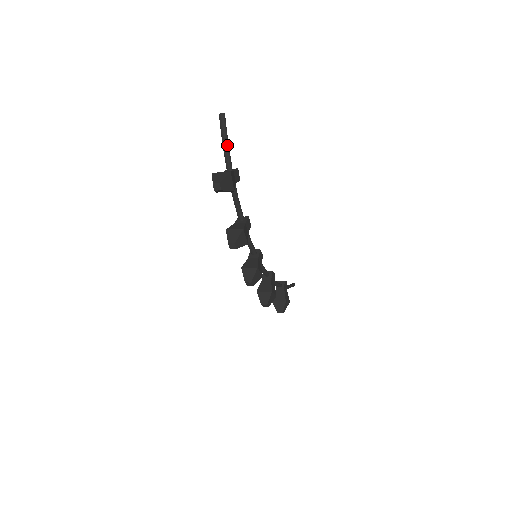
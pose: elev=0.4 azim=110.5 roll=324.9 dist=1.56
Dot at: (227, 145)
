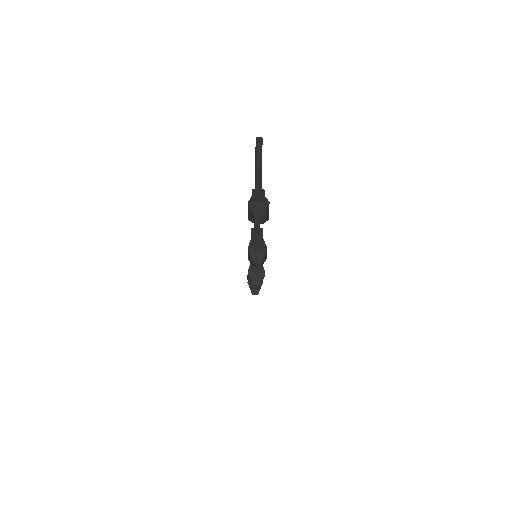
Dot at: (261, 170)
